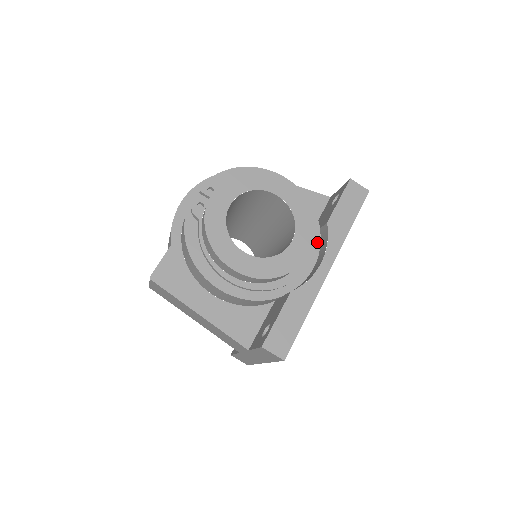
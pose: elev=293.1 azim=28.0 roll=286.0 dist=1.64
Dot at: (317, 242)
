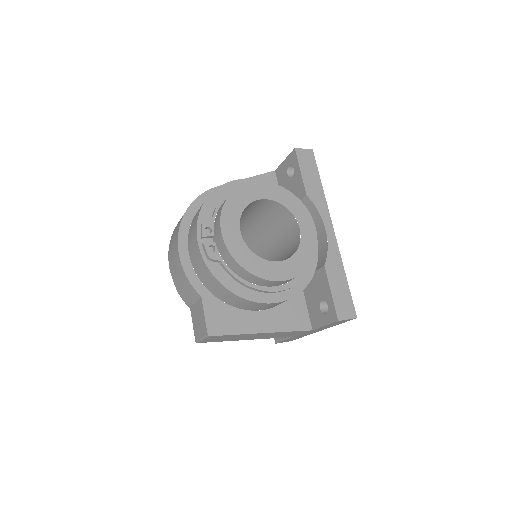
Dot at: occluded
